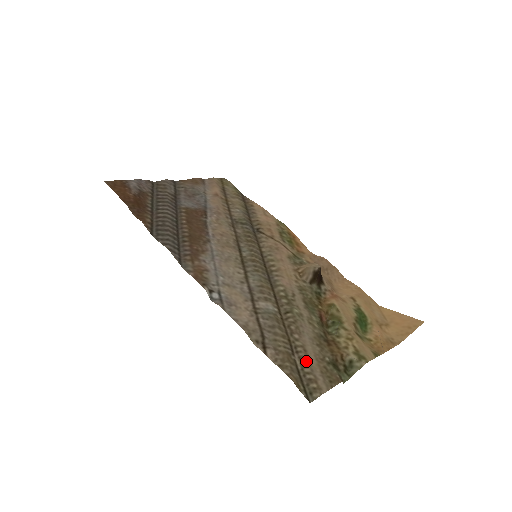
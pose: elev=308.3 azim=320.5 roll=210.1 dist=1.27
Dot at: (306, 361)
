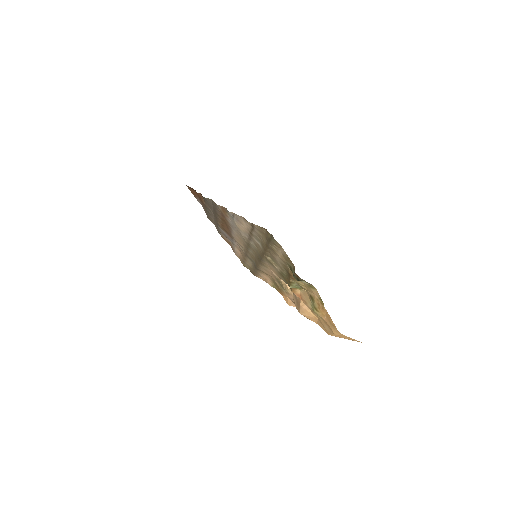
Dot at: (274, 251)
